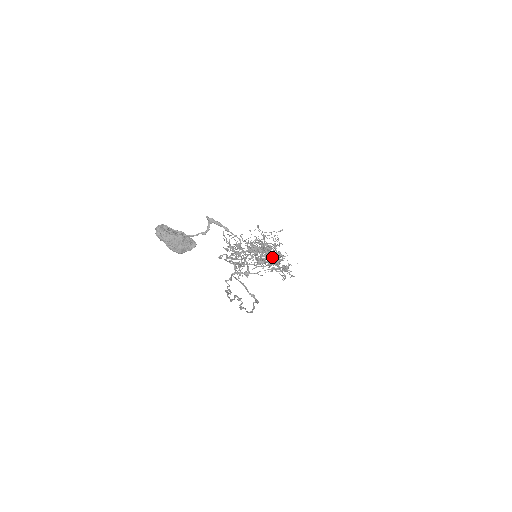
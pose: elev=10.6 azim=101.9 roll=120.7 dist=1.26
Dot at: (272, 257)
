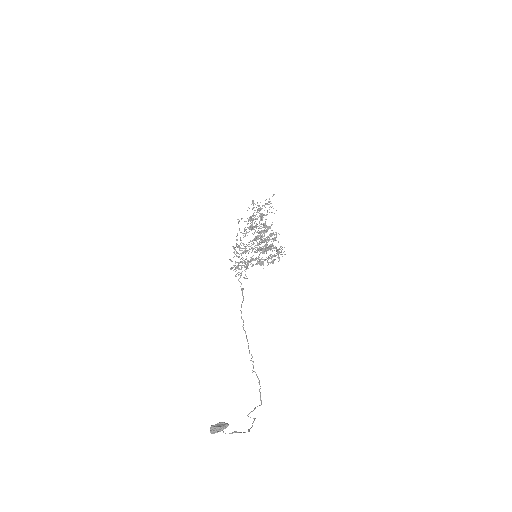
Dot at: occluded
